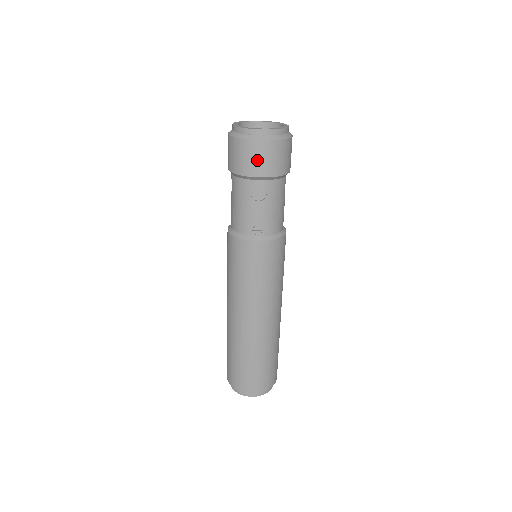
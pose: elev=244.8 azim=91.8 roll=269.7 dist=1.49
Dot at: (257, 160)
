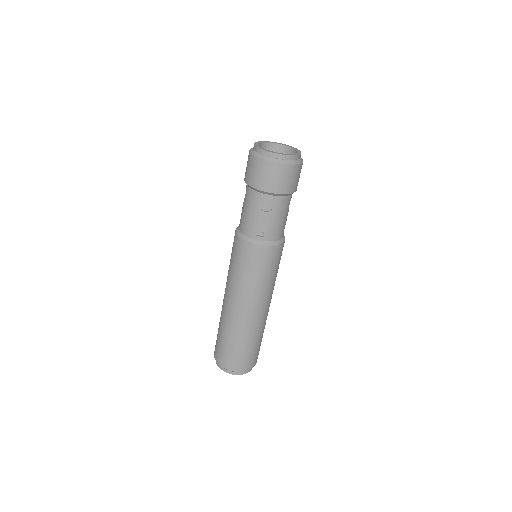
Dot at: (269, 178)
